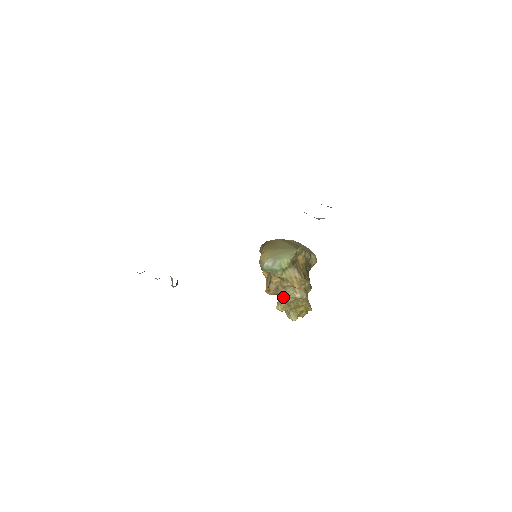
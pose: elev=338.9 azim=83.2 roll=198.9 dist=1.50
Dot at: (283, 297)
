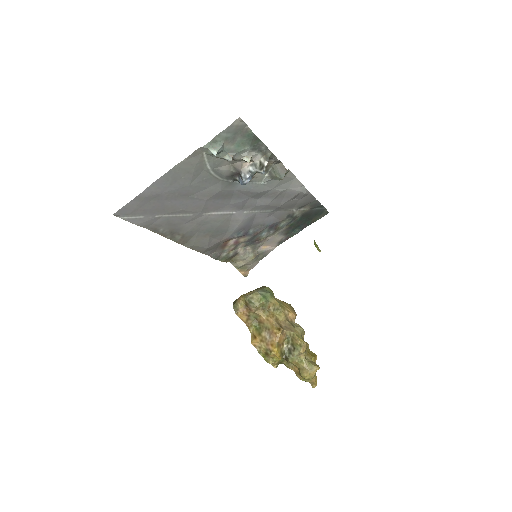
Dot at: (293, 329)
